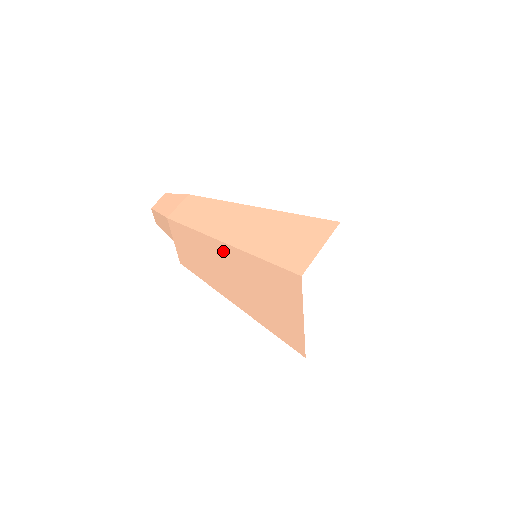
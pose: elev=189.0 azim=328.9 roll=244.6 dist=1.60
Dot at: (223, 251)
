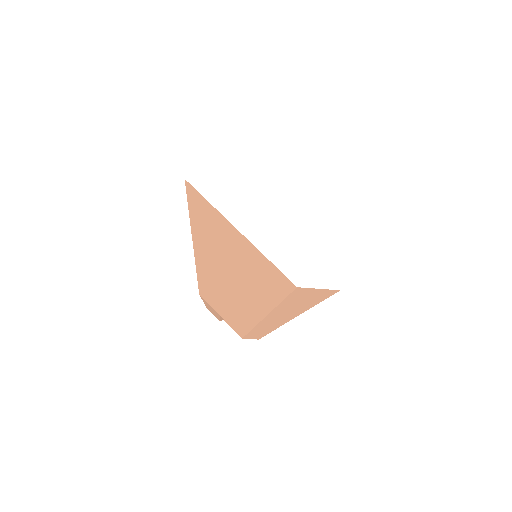
Dot at: (203, 260)
